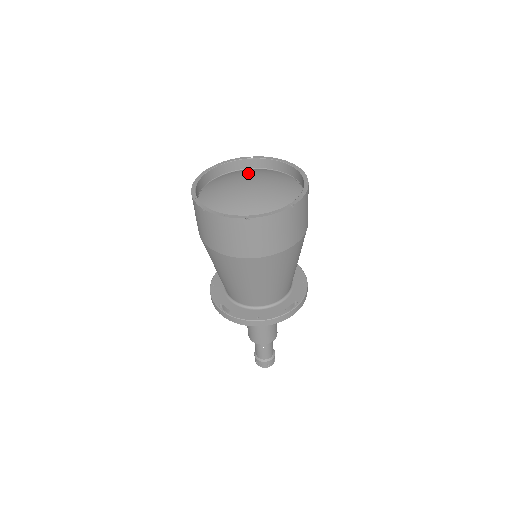
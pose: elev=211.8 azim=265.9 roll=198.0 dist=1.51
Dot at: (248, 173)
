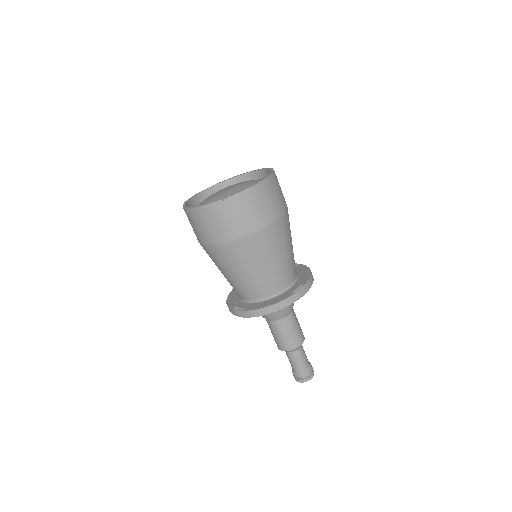
Dot at: occluded
